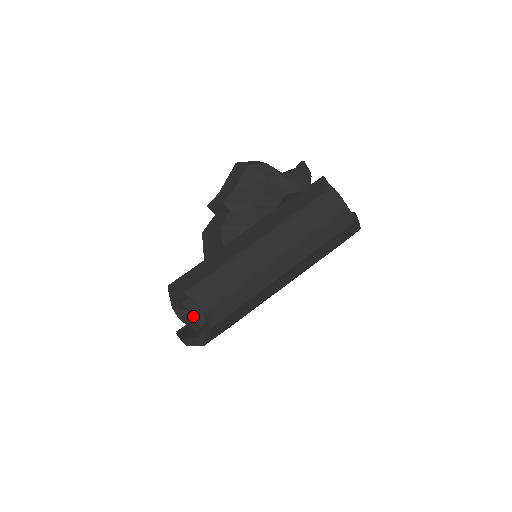
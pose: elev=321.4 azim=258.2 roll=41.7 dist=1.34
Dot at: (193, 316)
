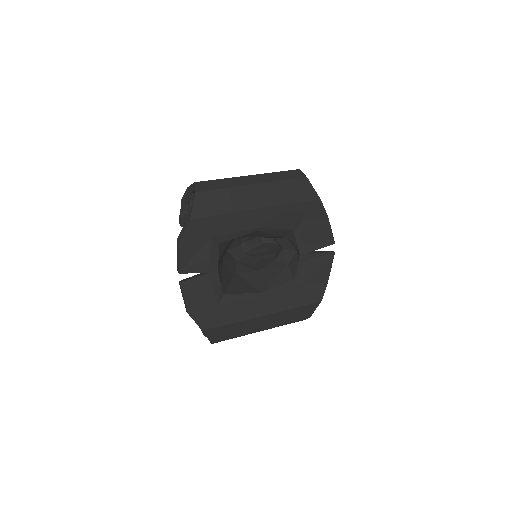
Dot at: occluded
